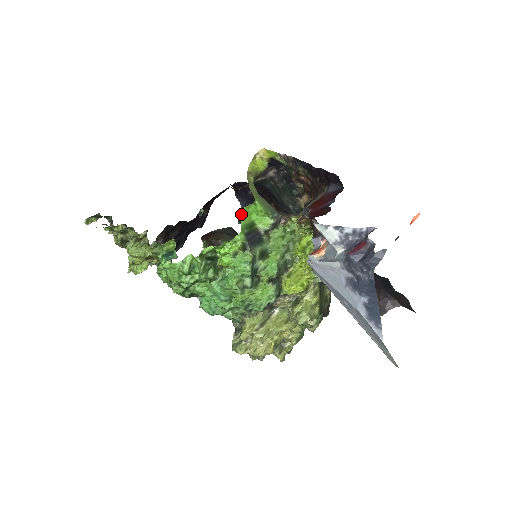
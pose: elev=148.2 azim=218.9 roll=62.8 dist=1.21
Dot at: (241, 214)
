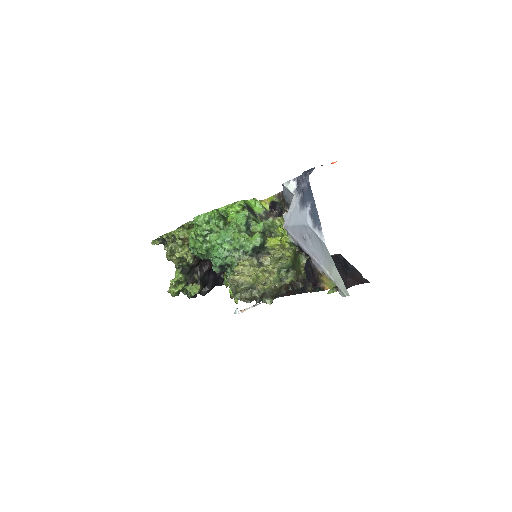
Dot at: occluded
